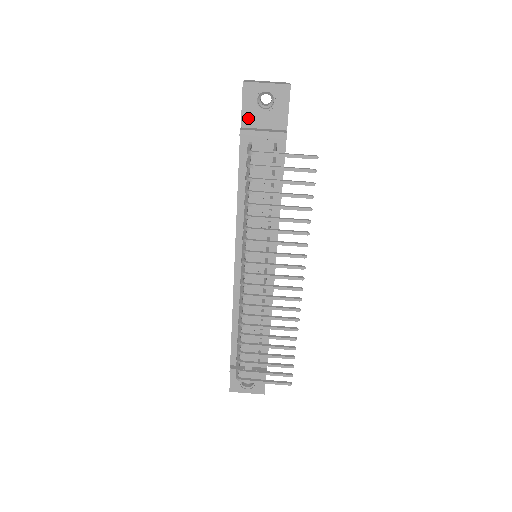
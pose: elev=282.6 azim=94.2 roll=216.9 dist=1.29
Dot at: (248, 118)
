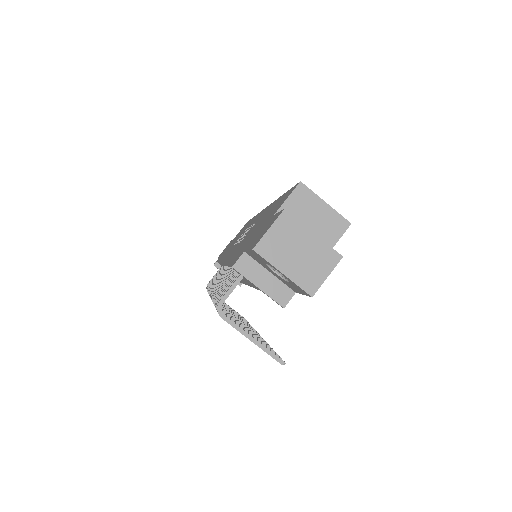
Dot at: (254, 257)
